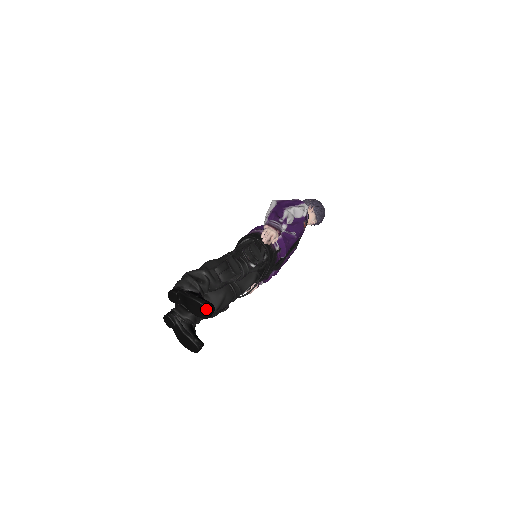
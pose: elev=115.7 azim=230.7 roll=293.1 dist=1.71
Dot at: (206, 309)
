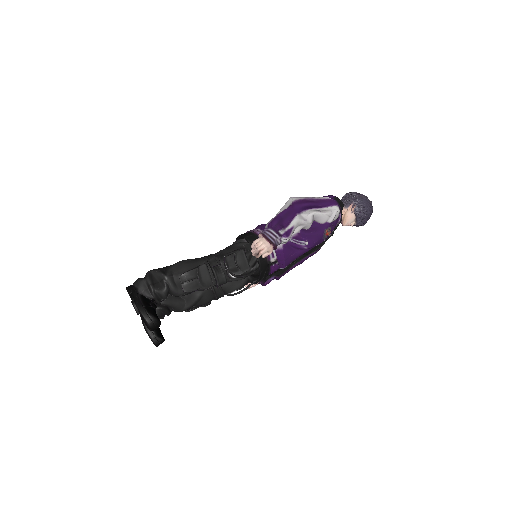
Dot at: (147, 324)
